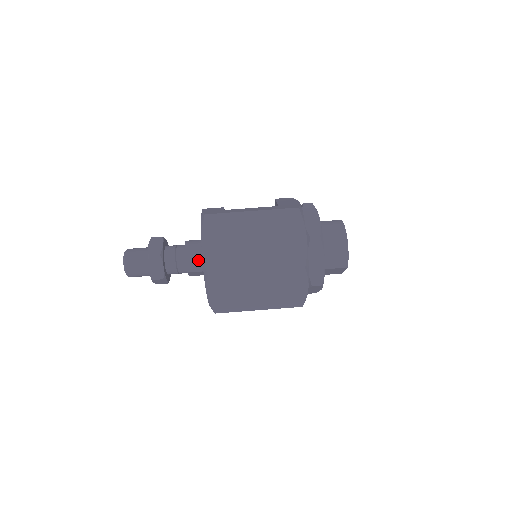
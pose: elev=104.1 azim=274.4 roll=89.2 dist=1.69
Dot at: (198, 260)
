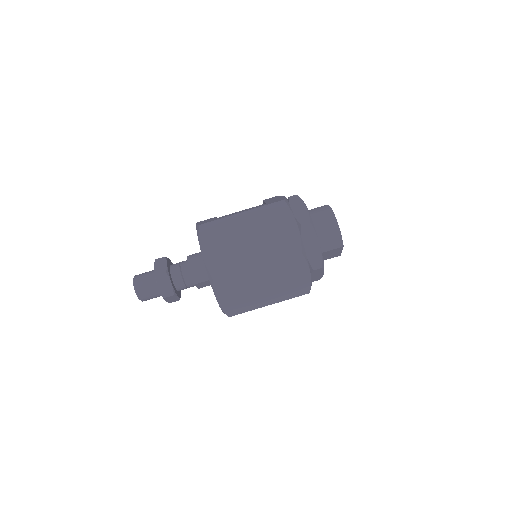
Dot at: (202, 270)
